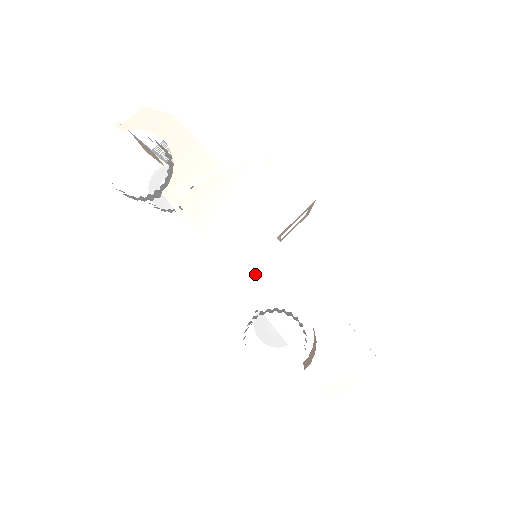
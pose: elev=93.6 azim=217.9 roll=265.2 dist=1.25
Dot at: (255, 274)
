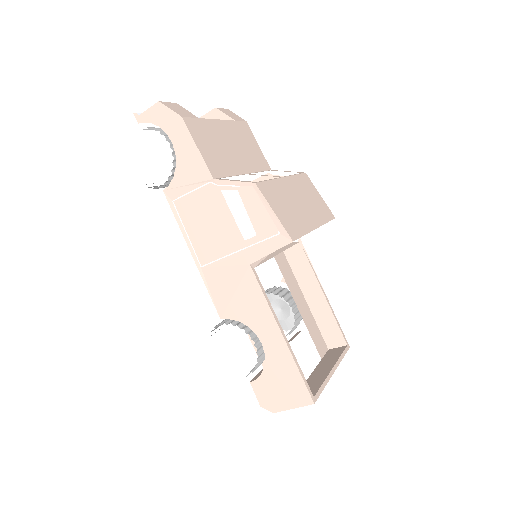
Dot at: (226, 289)
